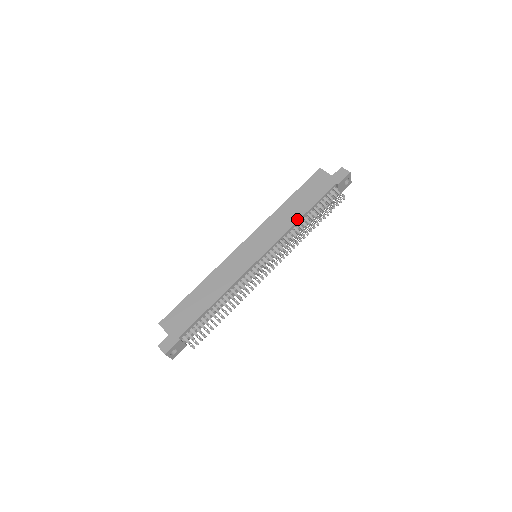
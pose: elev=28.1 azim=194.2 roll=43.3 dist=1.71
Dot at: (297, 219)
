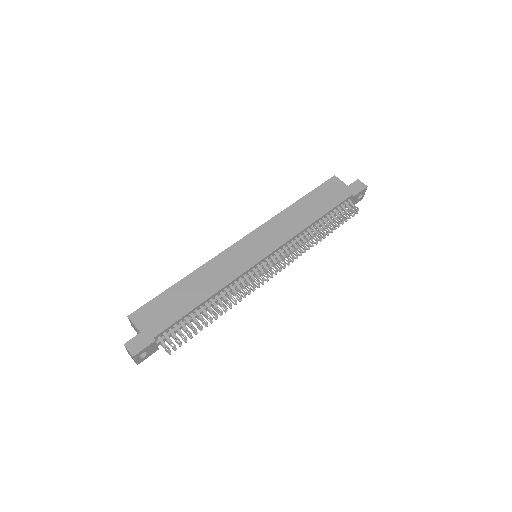
Dot at: (309, 223)
